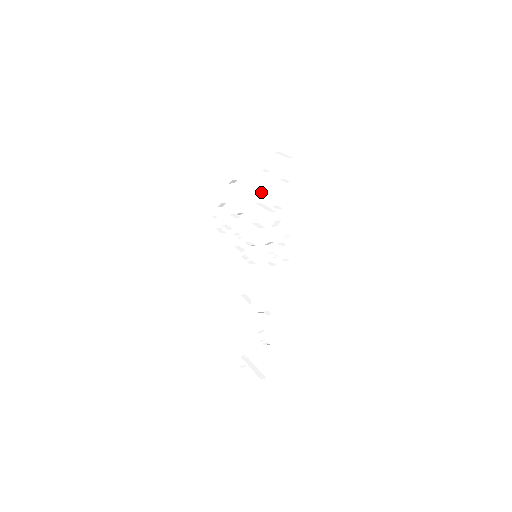
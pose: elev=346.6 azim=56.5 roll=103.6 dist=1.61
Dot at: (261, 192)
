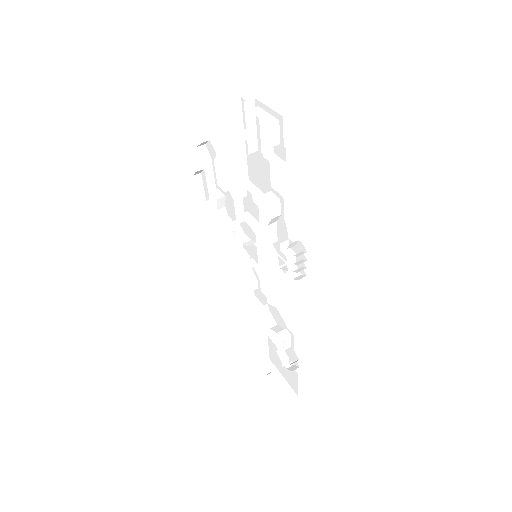
Dot at: (244, 165)
